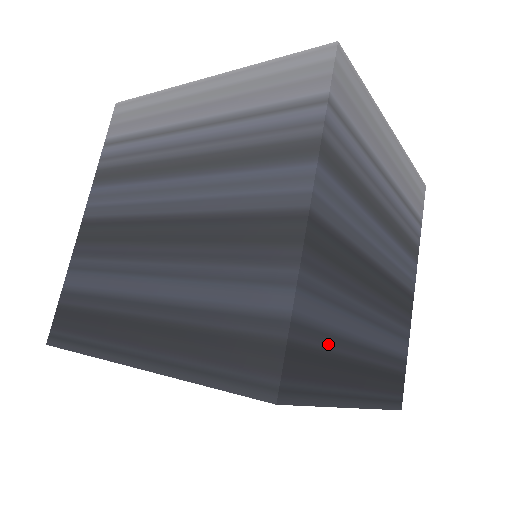
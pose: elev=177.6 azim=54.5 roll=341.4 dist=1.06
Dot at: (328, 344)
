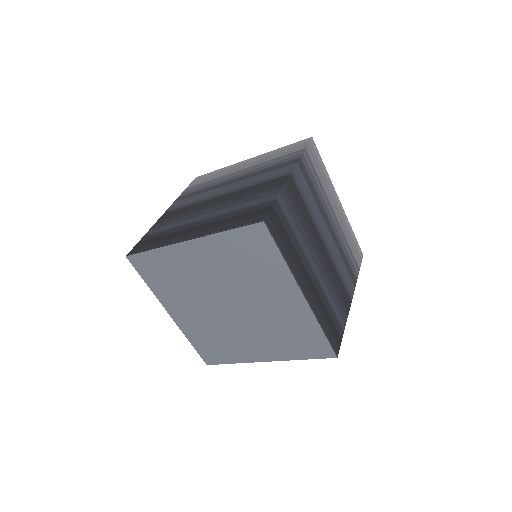
Dot at: (292, 238)
